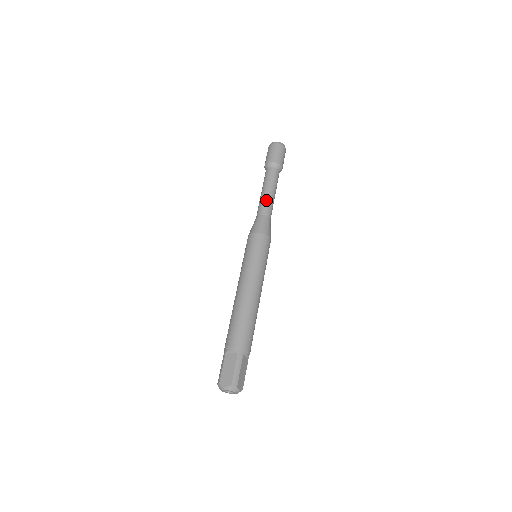
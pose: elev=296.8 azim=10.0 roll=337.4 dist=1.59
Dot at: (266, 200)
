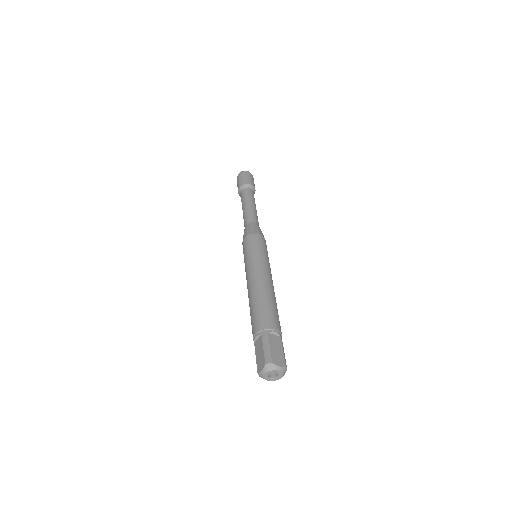
Dot at: (256, 213)
